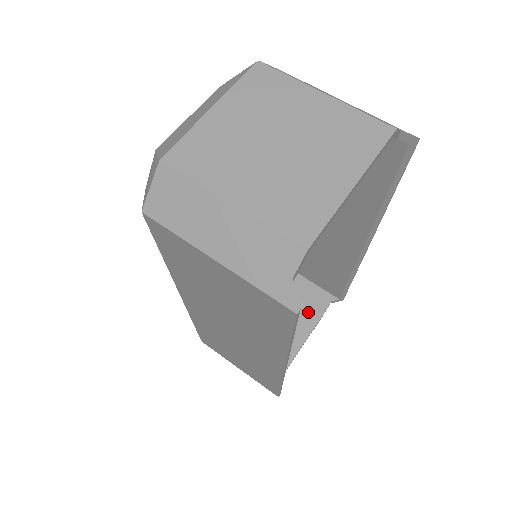
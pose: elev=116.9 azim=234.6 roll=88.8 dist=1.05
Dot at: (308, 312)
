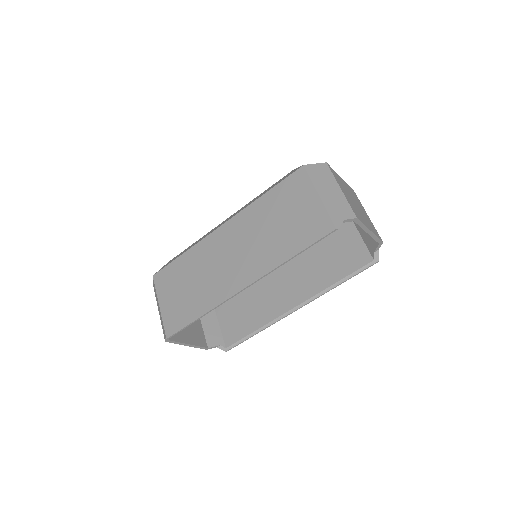
Dot at: (202, 338)
